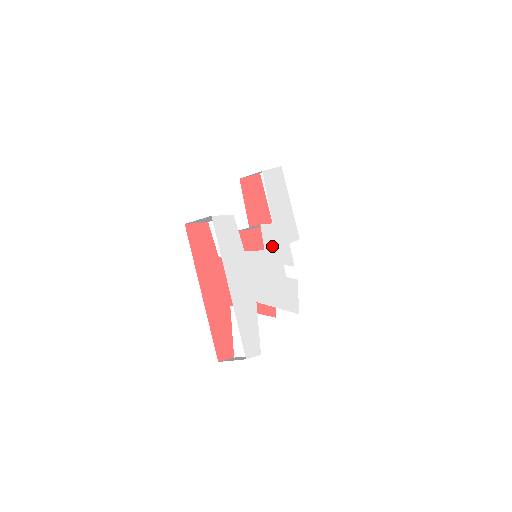
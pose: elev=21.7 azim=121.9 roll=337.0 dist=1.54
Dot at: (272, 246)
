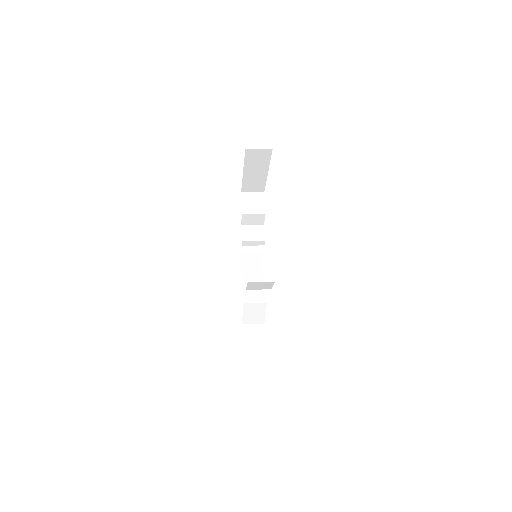
Dot at: occluded
